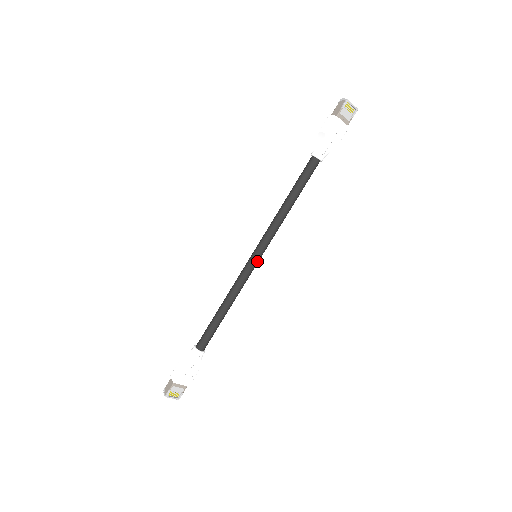
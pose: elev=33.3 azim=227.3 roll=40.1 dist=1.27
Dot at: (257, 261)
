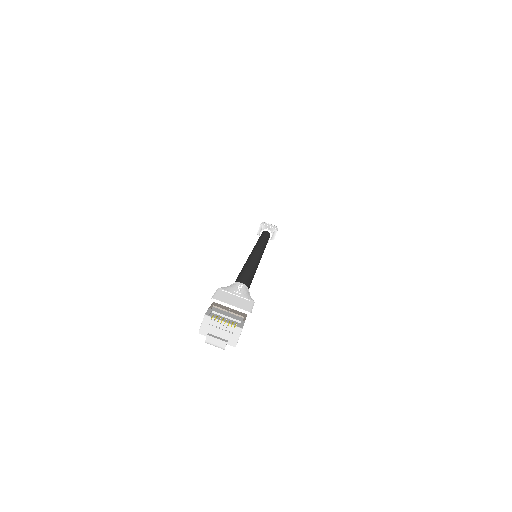
Dot at: (259, 252)
